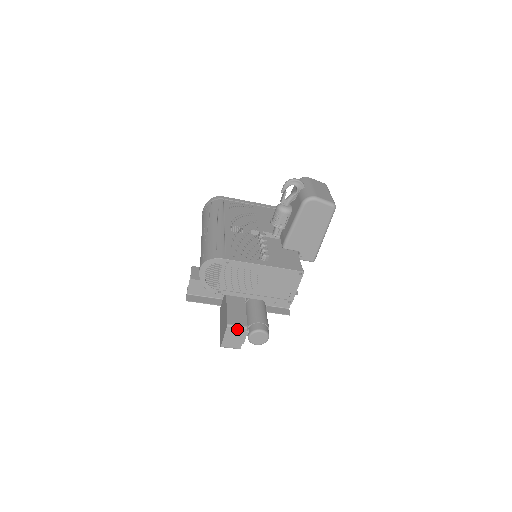
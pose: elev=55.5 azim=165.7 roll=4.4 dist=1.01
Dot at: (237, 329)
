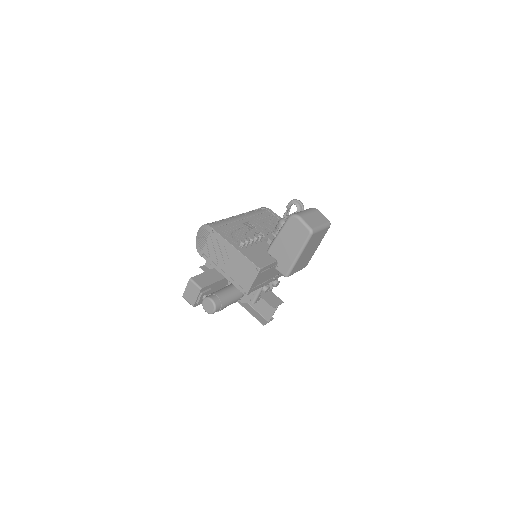
Dot at: (195, 286)
